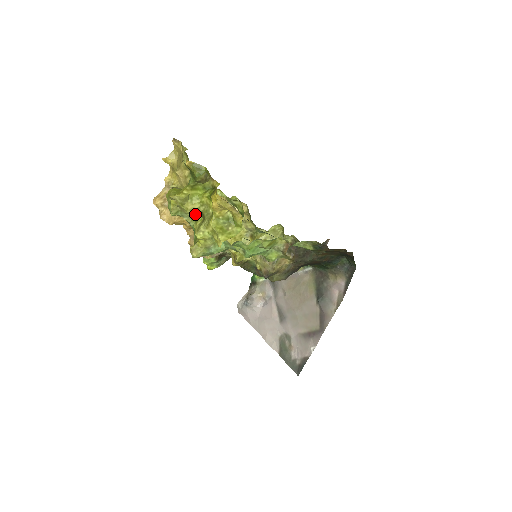
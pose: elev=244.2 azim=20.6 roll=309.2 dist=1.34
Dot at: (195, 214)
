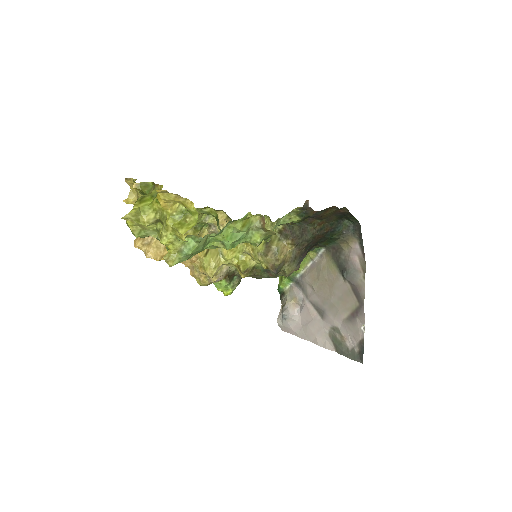
Dot at: (156, 226)
